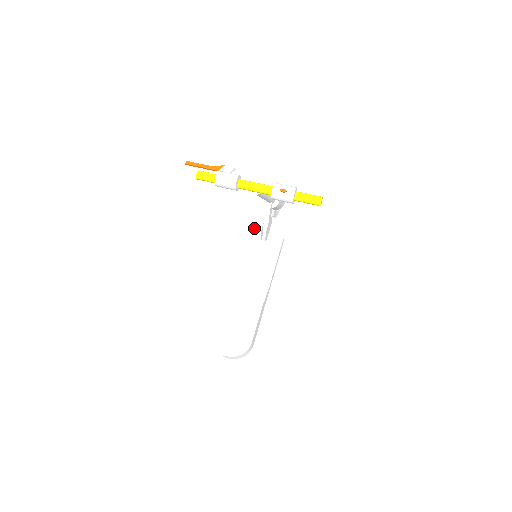
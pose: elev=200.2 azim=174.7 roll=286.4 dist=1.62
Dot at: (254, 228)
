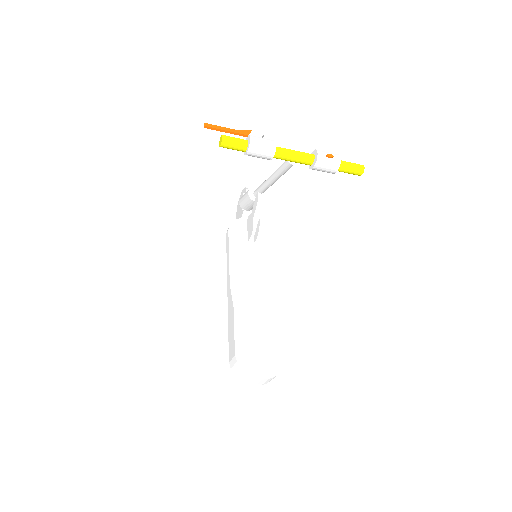
Dot at: (235, 229)
